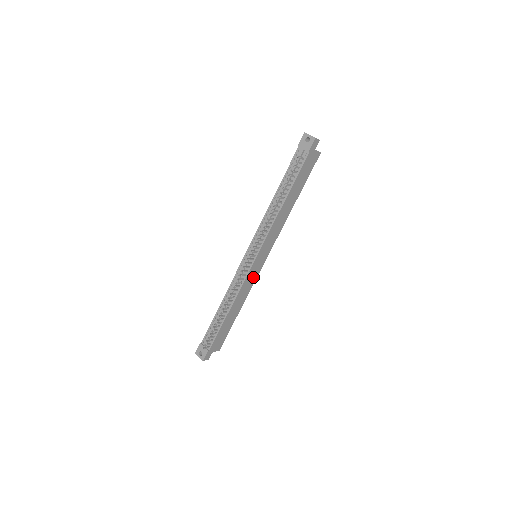
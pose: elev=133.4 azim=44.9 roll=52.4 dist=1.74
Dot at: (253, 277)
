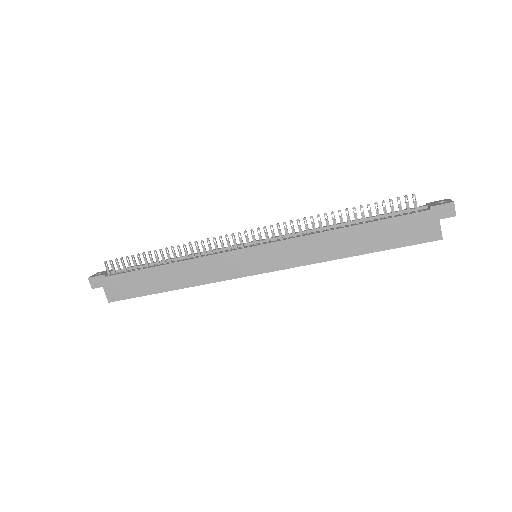
Dot at: (226, 271)
